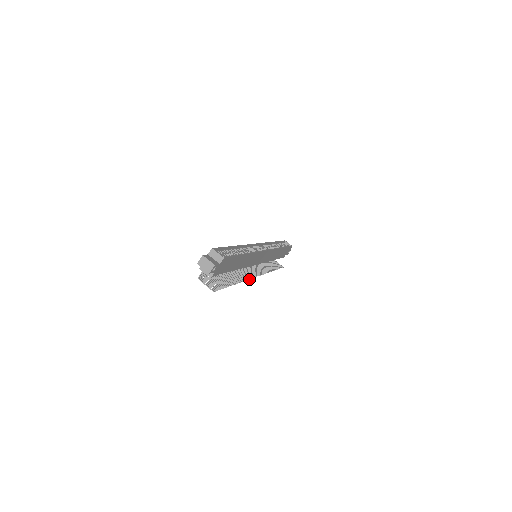
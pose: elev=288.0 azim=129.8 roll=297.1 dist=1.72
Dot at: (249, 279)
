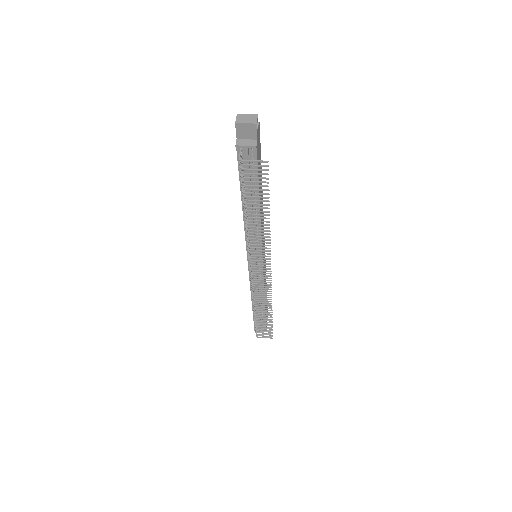
Dot at: (270, 254)
